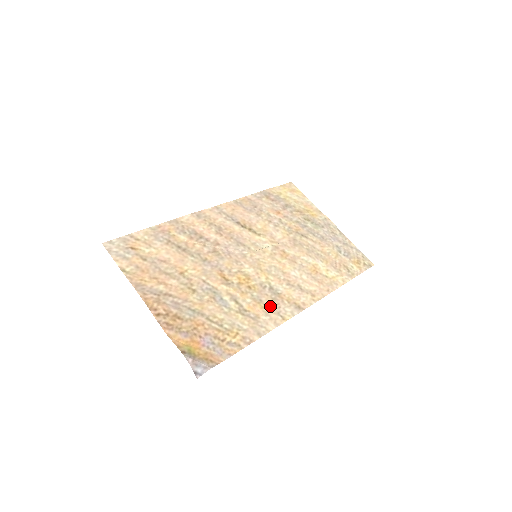
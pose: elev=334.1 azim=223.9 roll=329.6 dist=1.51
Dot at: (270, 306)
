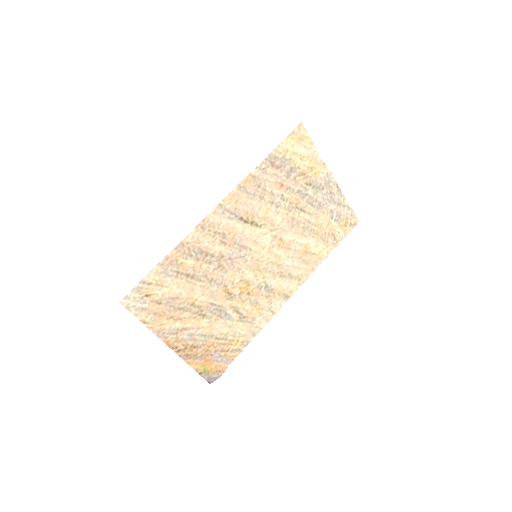
Dot at: (264, 305)
